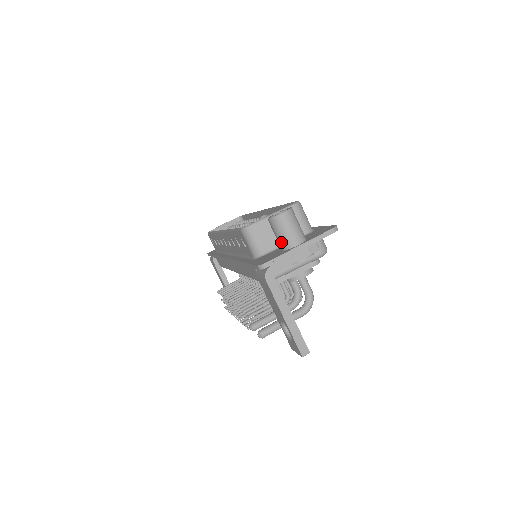
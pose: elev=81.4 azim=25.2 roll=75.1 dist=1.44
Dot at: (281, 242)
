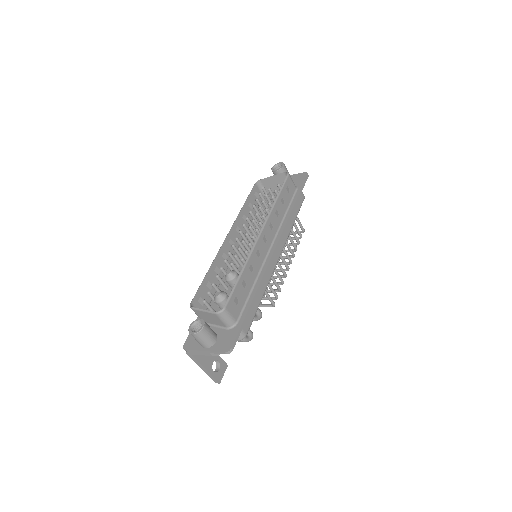
Dot at: occluded
